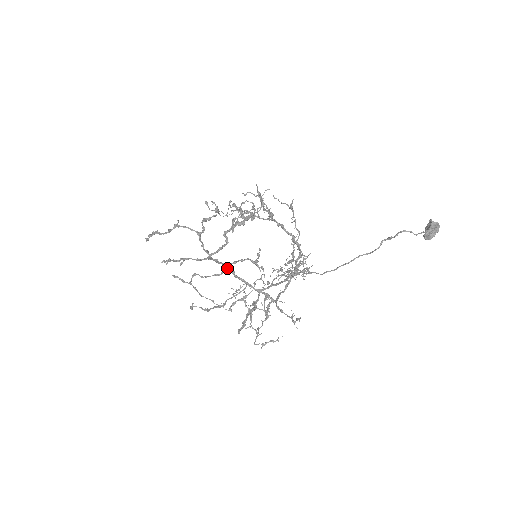
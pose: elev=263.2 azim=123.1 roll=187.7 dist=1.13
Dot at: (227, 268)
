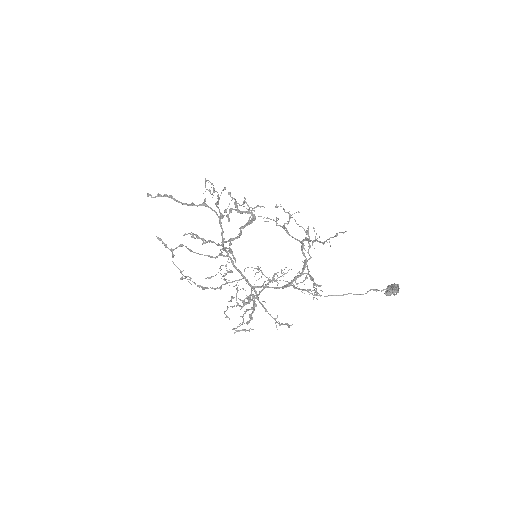
Dot at: (229, 257)
